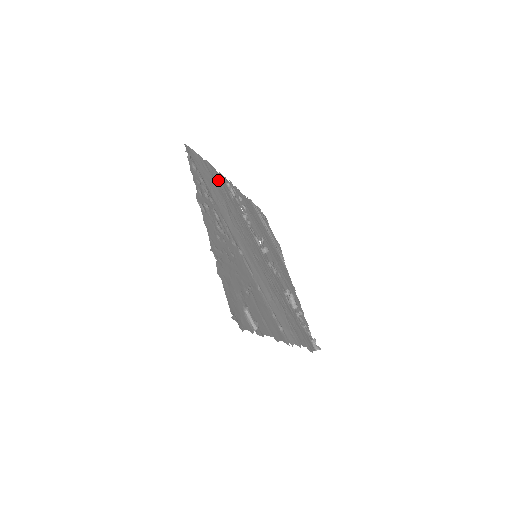
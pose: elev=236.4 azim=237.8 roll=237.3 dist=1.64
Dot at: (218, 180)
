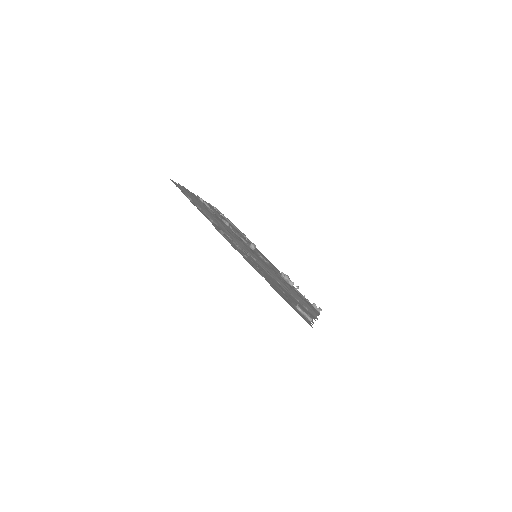
Dot at: (198, 200)
